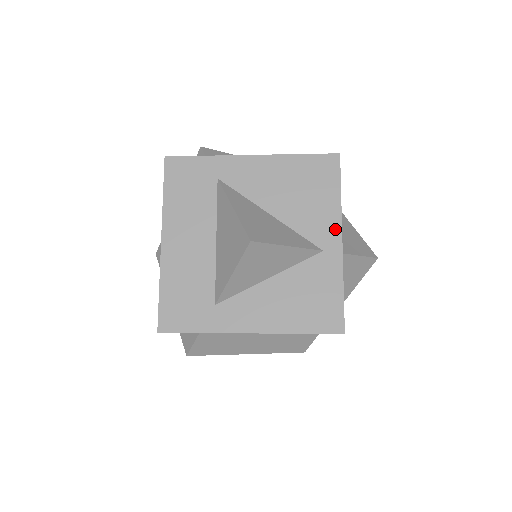
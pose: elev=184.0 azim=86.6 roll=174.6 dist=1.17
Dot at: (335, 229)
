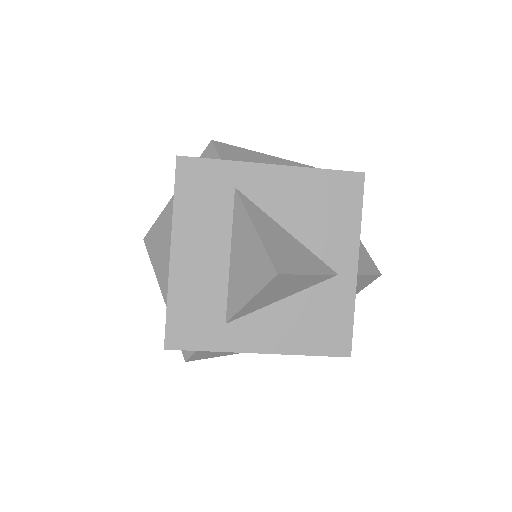
Dot at: (352, 253)
